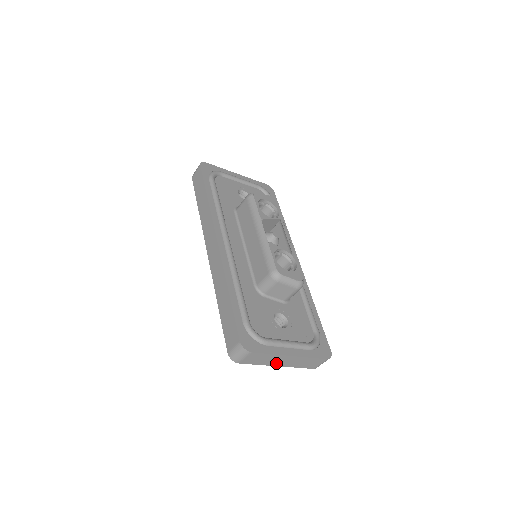
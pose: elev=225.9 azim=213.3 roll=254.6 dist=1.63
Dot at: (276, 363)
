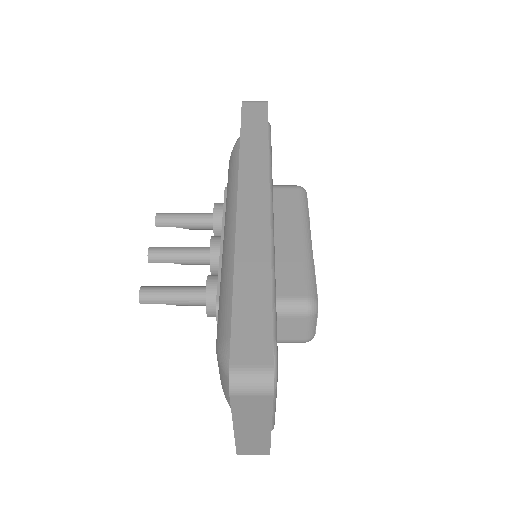
Dot at: (243, 424)
